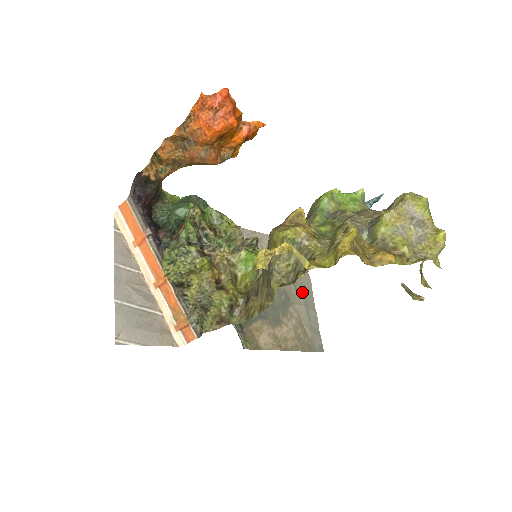
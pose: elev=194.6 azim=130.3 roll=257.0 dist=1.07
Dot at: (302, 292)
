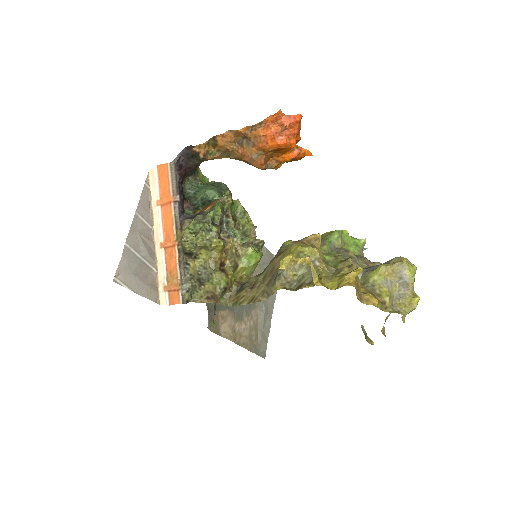
Dot at: (266, 301)
